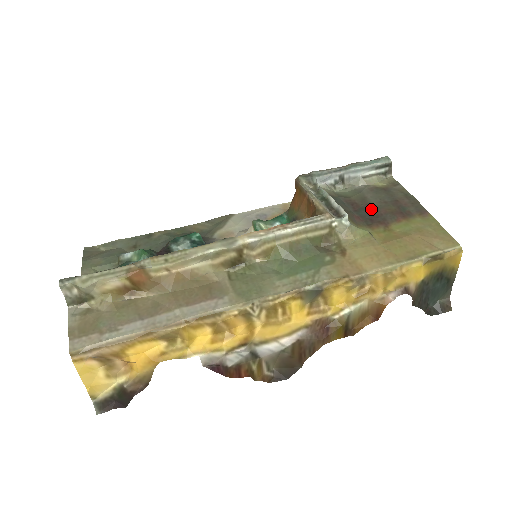
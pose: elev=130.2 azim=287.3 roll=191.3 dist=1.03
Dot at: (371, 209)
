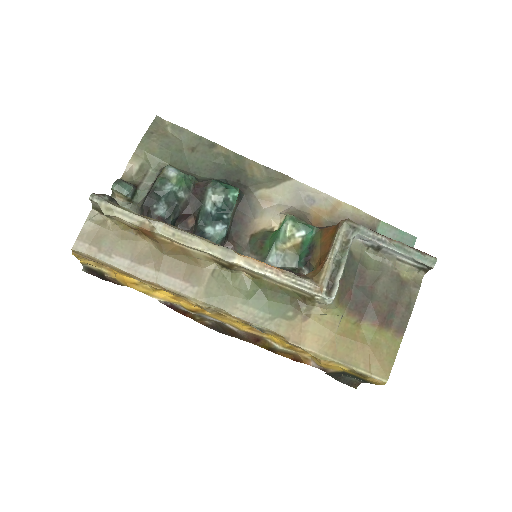
Dot at: (368, 295)
